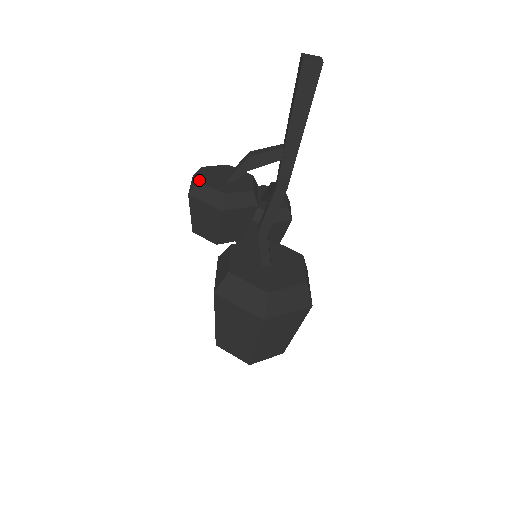
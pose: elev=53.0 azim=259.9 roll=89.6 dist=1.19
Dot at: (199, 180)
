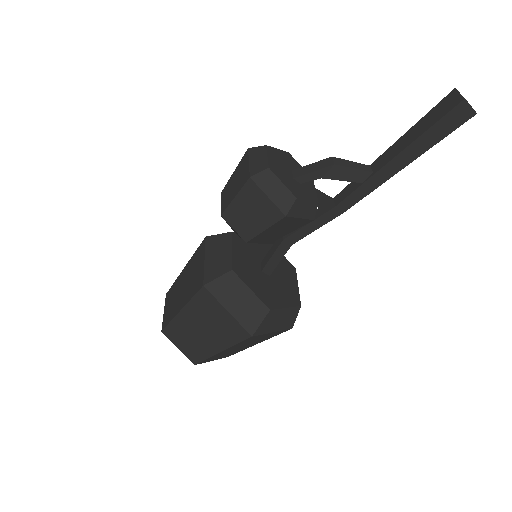
Dot at: (270, 166)
